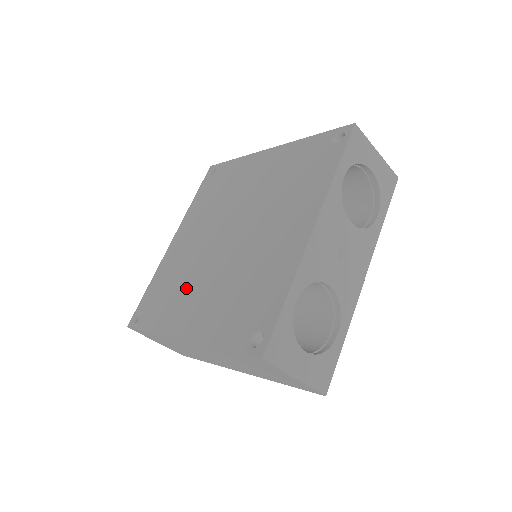
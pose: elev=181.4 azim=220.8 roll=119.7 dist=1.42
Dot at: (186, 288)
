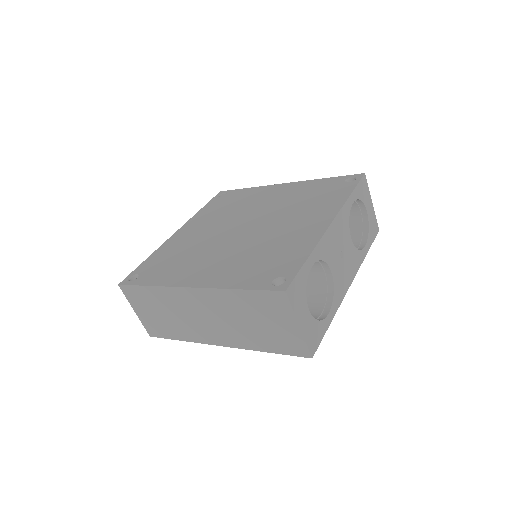
Dot at: (195, 258)
